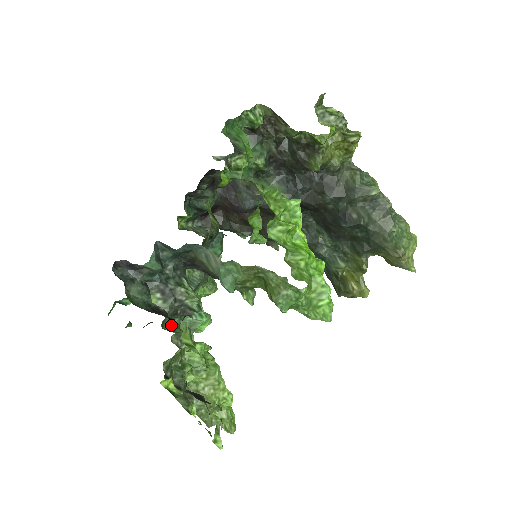
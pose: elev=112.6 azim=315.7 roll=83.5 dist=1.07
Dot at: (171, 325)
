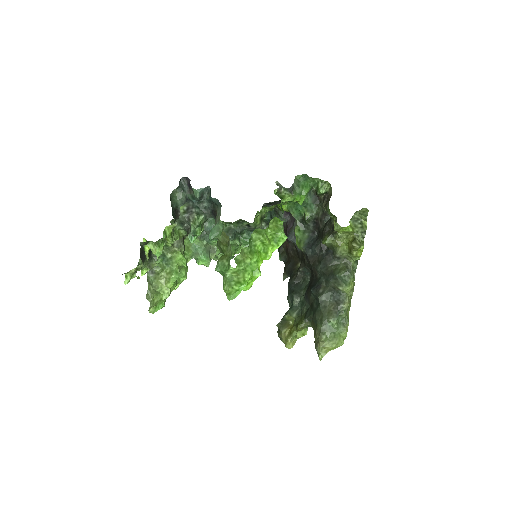
Dot at: (177, 228)
